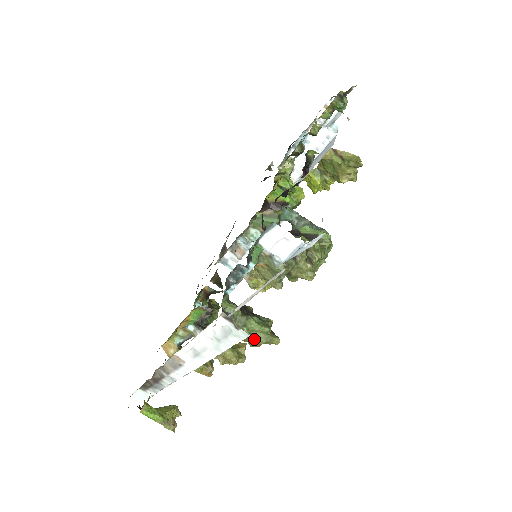
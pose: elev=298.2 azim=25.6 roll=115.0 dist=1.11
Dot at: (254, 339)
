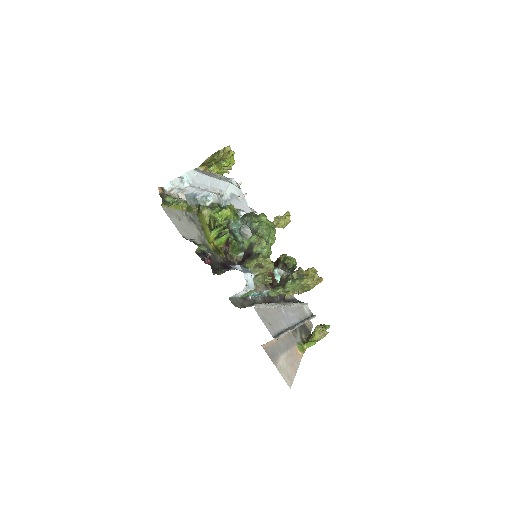
Dot at: (298, 290)
